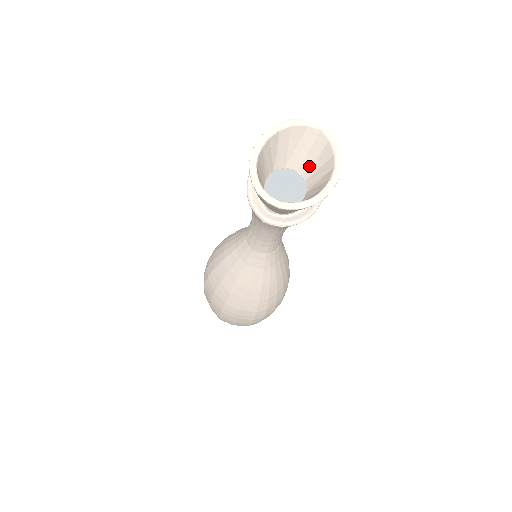
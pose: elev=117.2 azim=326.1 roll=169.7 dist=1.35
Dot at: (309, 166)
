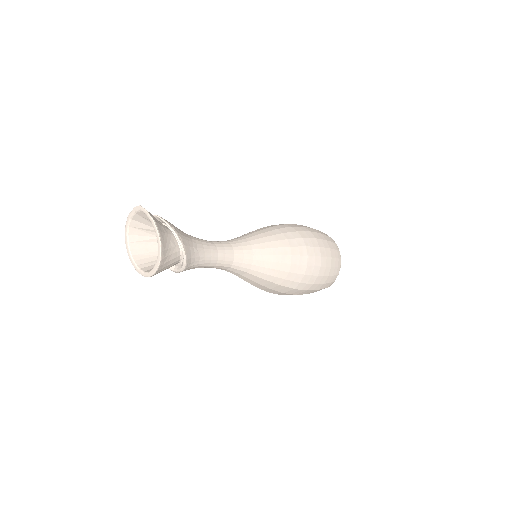
Dot at: occluded
